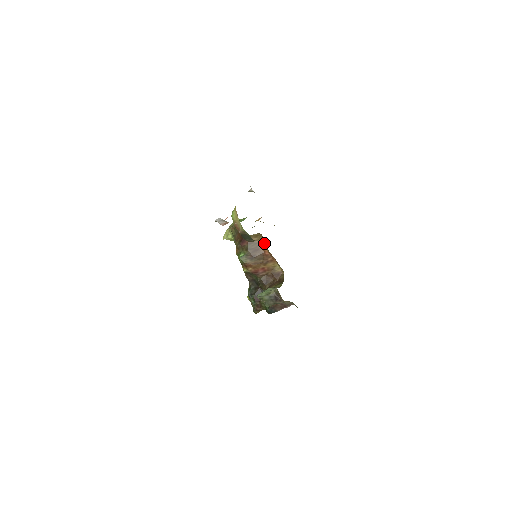
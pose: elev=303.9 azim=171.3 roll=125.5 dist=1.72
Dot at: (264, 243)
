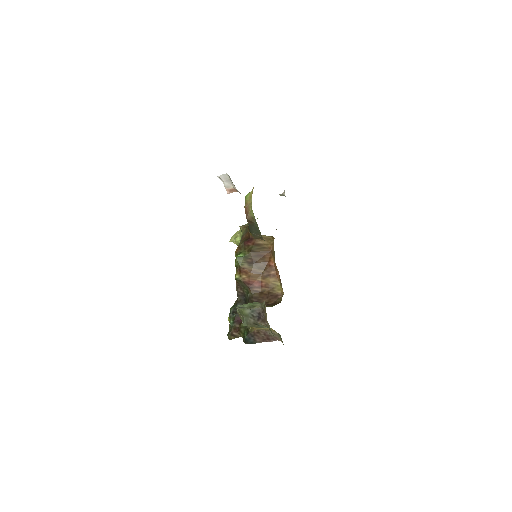
Dot at: (273, 250)
